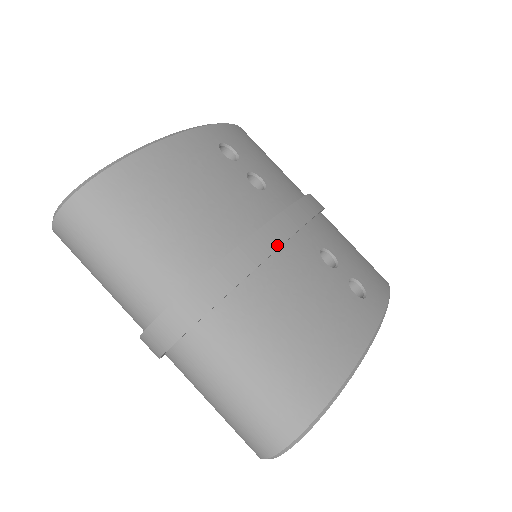
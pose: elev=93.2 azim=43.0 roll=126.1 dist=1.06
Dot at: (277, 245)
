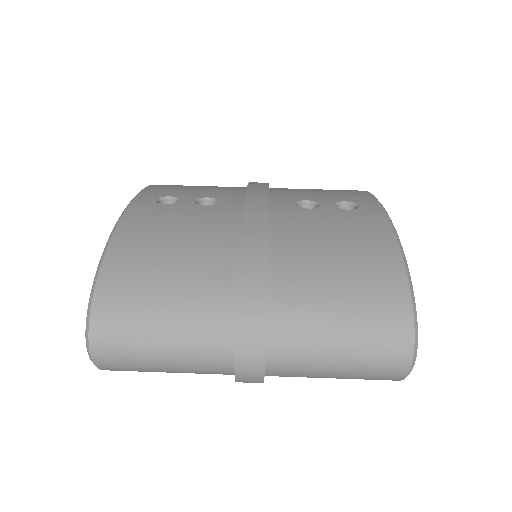
Dot at: (265, 224)
